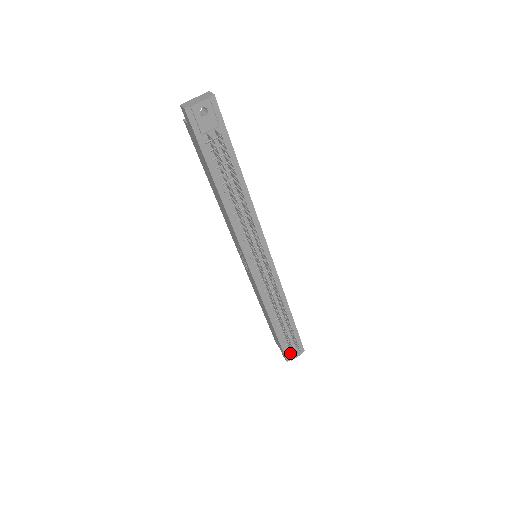
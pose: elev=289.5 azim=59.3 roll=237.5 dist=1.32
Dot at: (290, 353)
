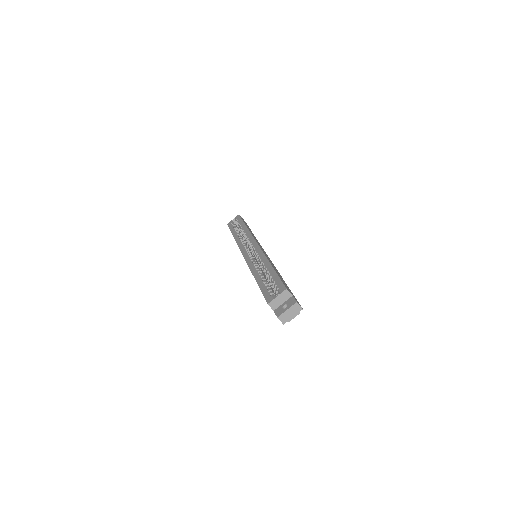
Dot at: occluded
